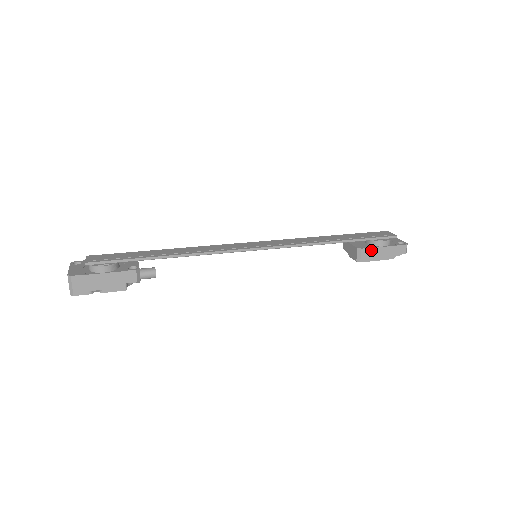
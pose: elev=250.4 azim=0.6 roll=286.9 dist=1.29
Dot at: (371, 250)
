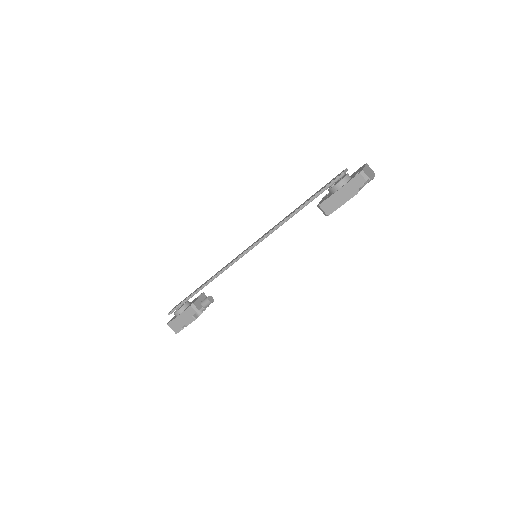
Dot at: (328, 200)
